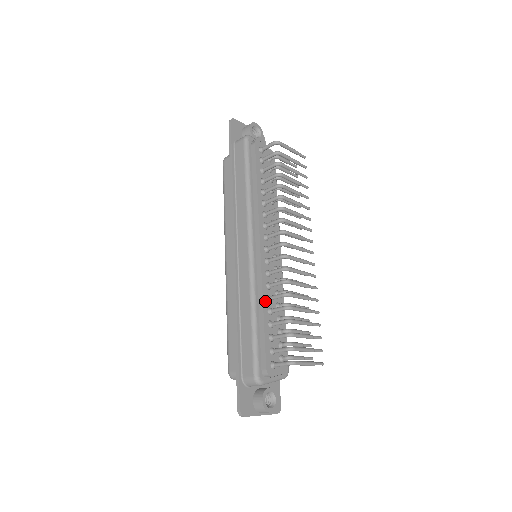
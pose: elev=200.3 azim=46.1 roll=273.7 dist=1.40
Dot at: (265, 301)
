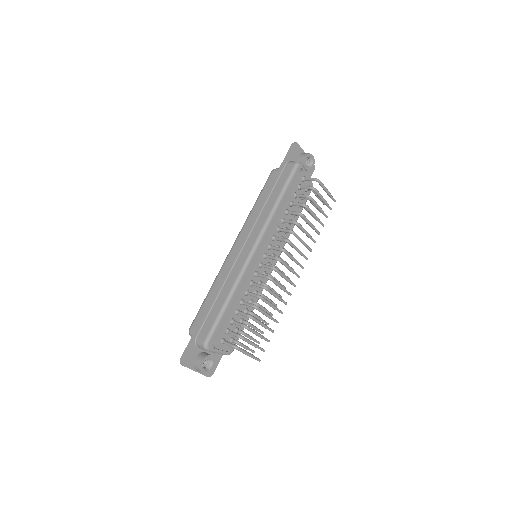
Dot at: (243, 293)
